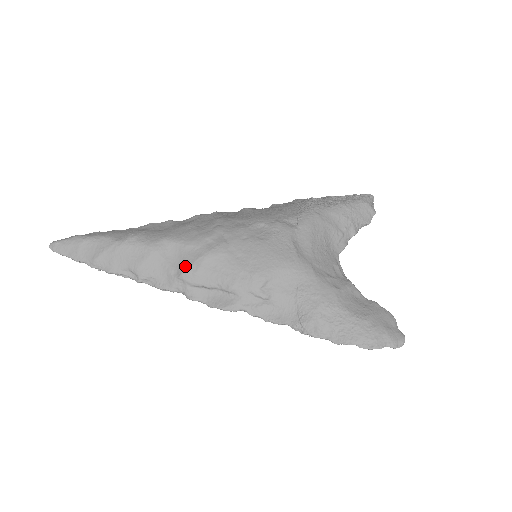
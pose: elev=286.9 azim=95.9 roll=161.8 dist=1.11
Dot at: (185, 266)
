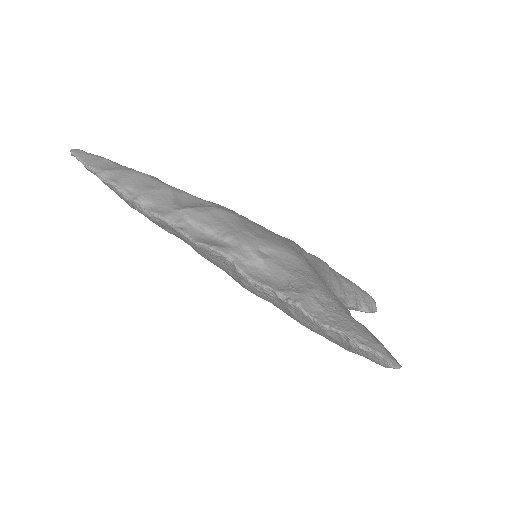
Dot at: (192, 206)
